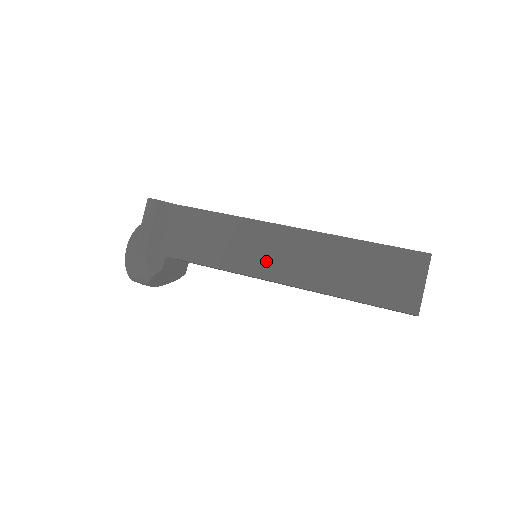
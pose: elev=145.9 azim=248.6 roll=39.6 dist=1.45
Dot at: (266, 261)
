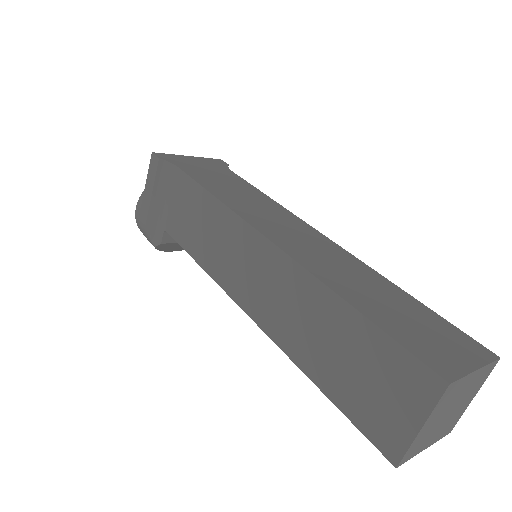
Dot at: (240, 279)
